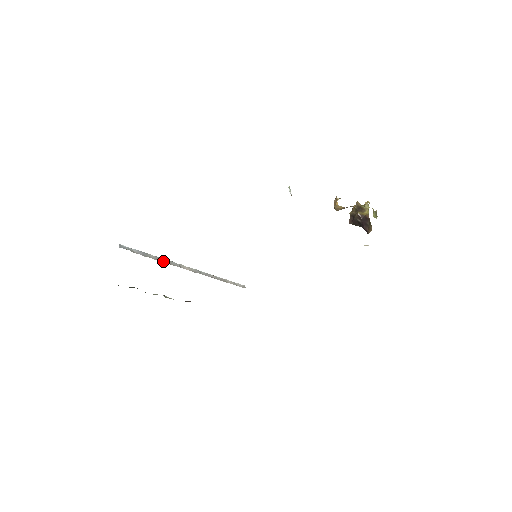
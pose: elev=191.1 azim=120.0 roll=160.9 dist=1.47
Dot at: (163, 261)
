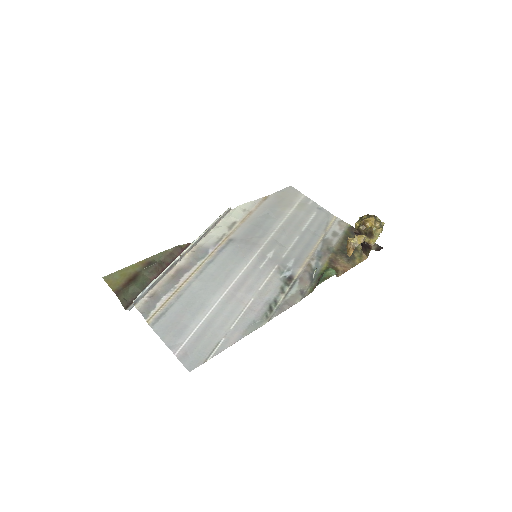
Dot at: (167, 271)
